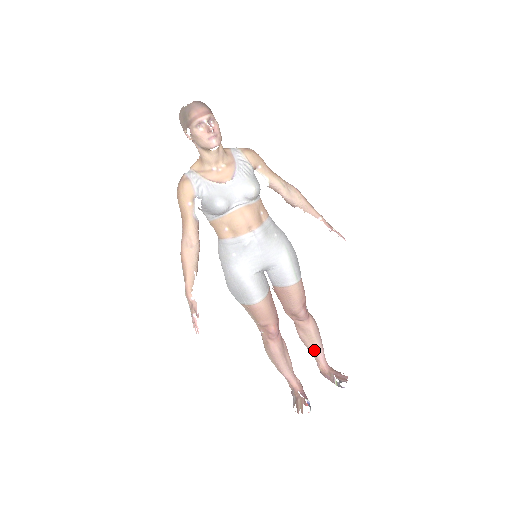
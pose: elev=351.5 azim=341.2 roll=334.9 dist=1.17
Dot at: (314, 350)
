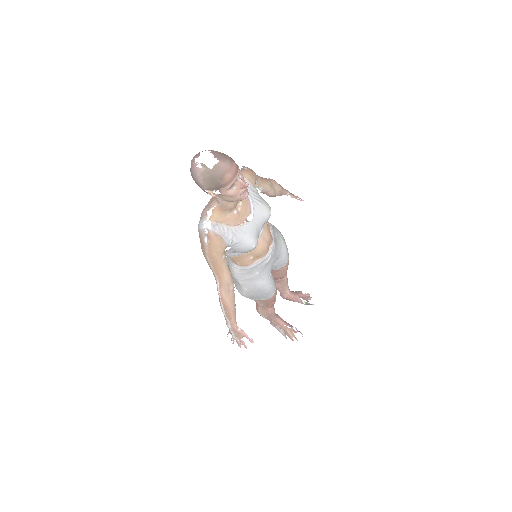
Dot at: (284, 289)
